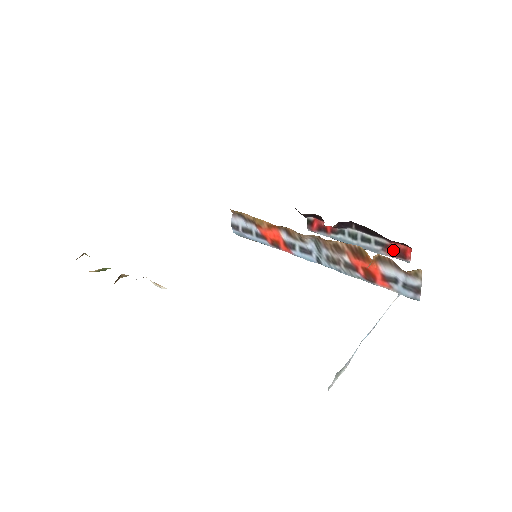
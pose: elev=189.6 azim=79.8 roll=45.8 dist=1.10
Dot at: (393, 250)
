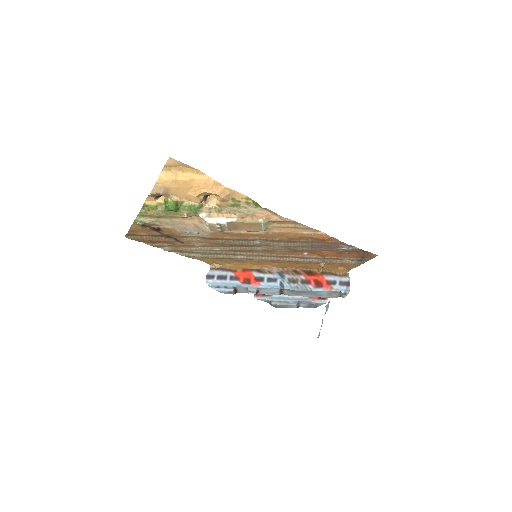
Dot at: occluded
